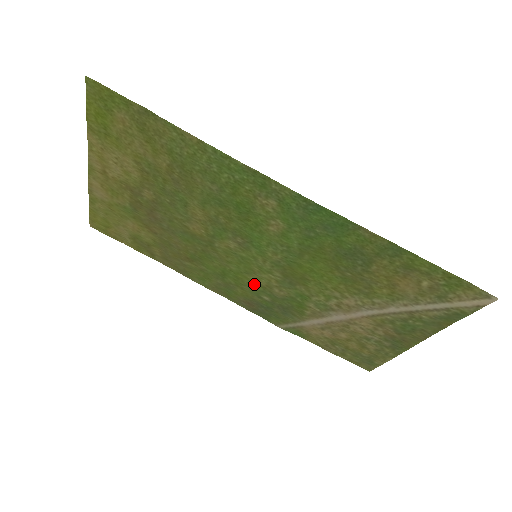
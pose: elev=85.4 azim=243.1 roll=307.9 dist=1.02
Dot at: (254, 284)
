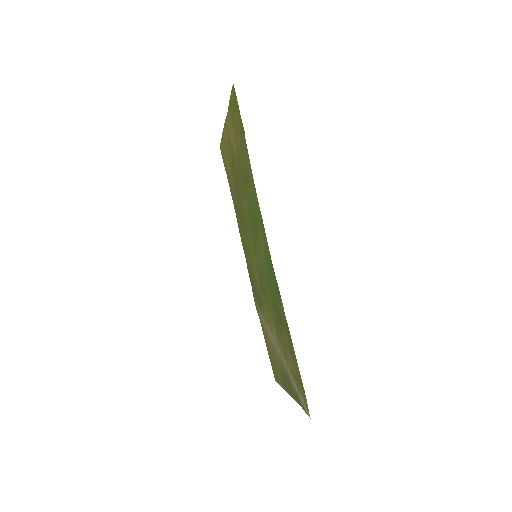
Dot at: occluded
